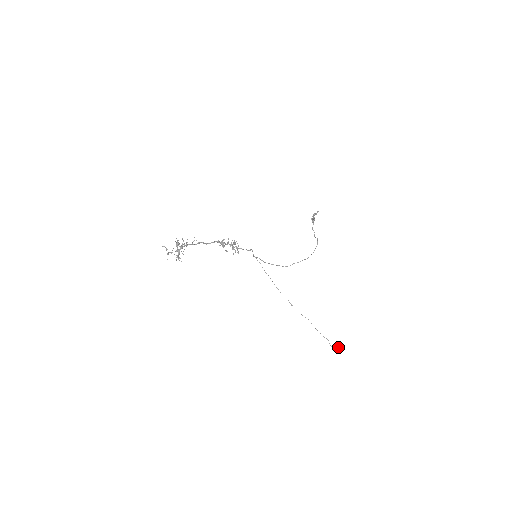
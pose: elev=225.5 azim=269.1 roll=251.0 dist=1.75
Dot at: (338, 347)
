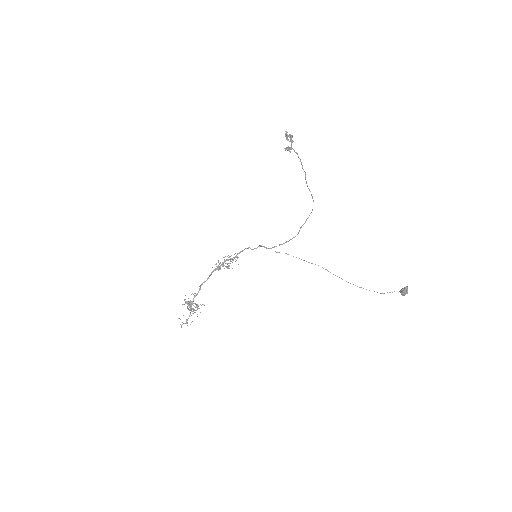
Dot at: (402, 291)
